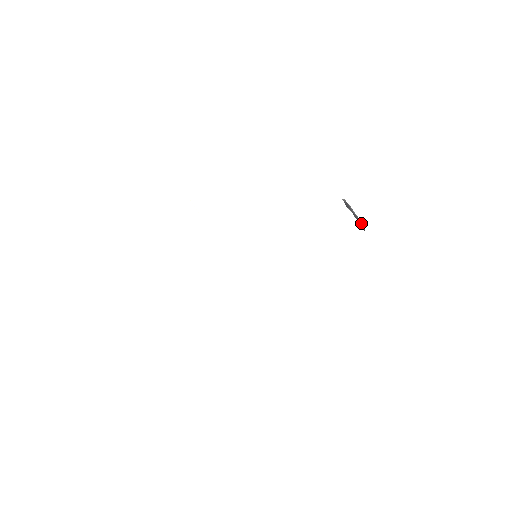
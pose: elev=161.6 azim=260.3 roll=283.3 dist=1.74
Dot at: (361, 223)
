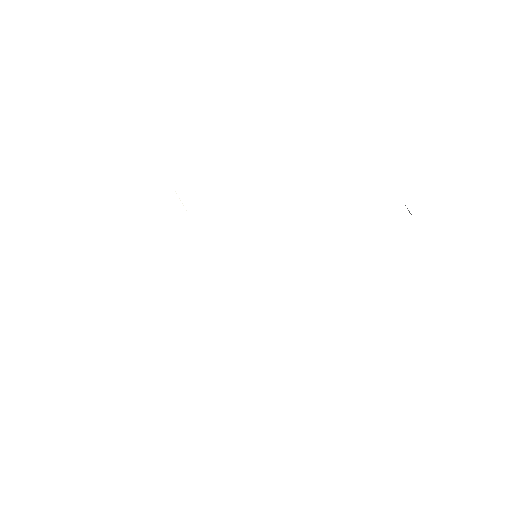
Dot at: occluded
